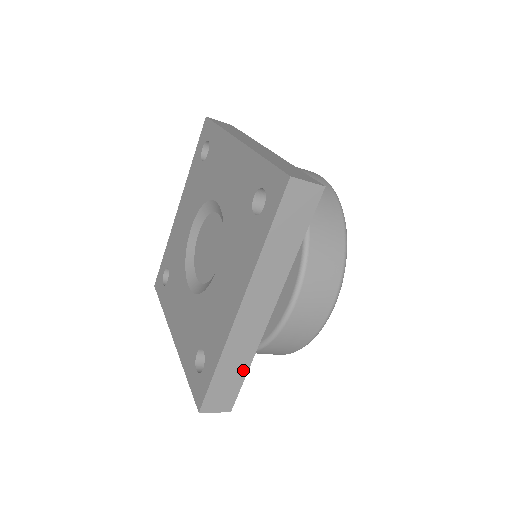
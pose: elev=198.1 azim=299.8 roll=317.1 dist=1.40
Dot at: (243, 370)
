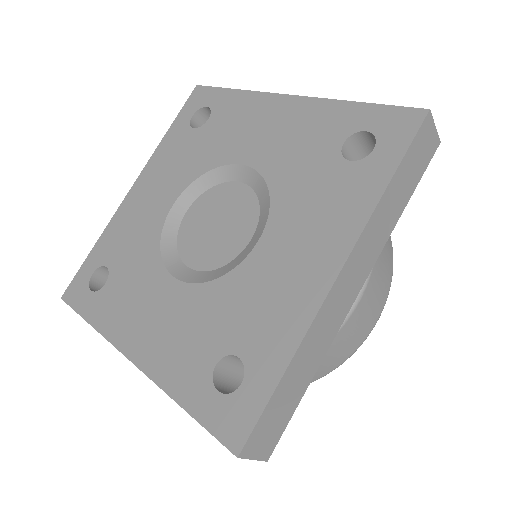
Dot at: (304, 384)
